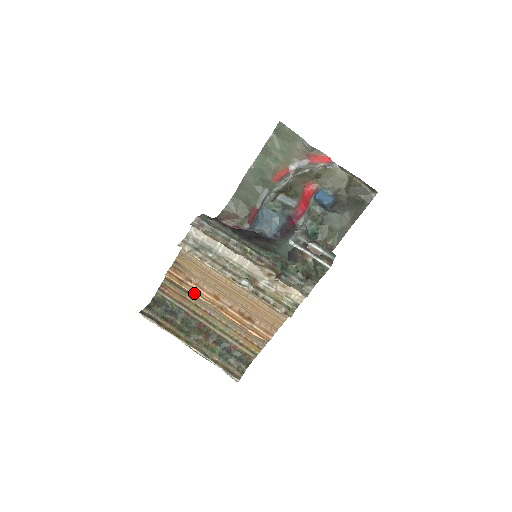
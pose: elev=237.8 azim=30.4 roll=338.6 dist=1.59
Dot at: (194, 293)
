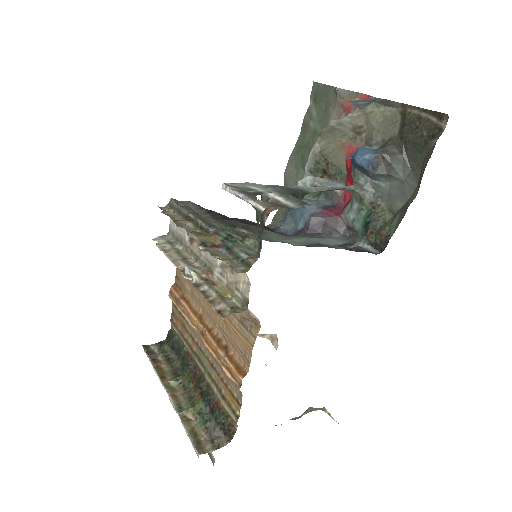
Dot at: (185, 315)
